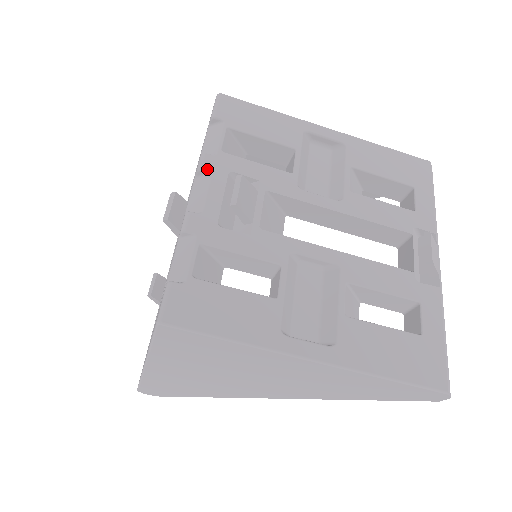
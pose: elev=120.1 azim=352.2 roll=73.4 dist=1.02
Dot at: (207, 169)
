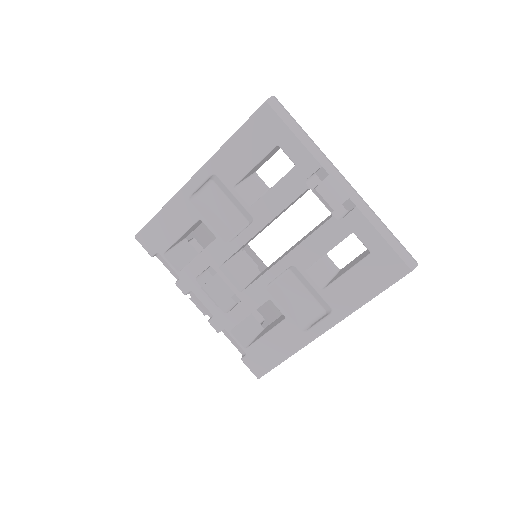
Dot at: (187, 291)
